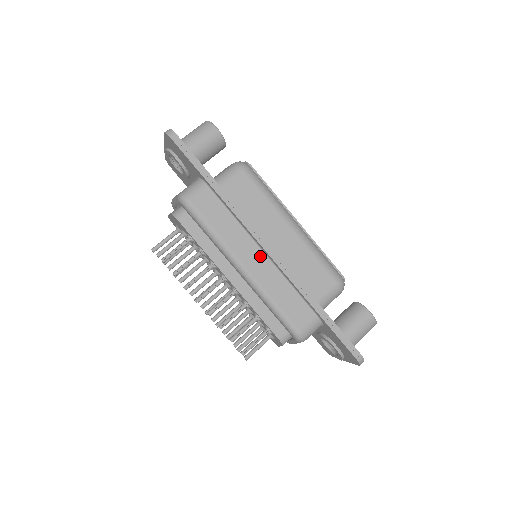
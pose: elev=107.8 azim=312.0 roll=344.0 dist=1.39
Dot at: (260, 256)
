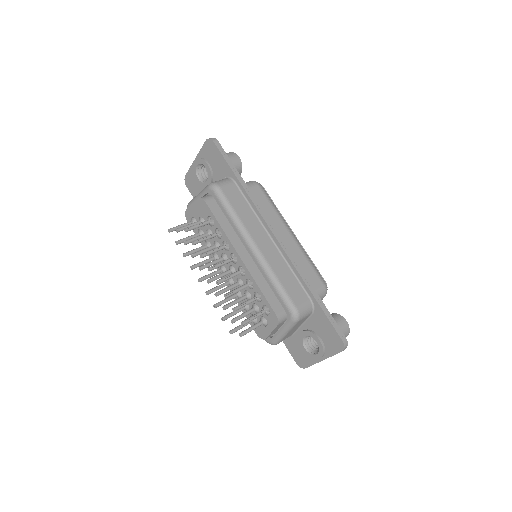
Dot at: (269, 242)
